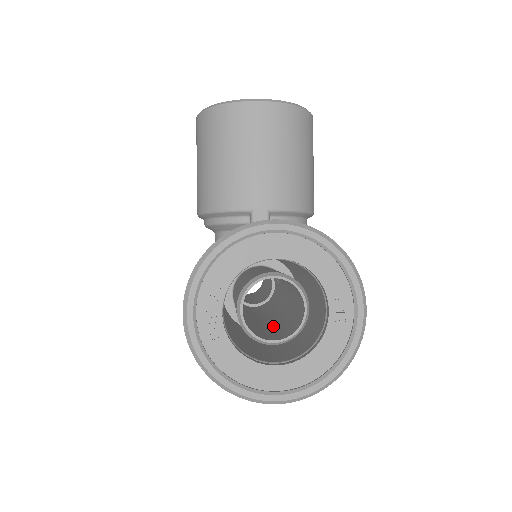
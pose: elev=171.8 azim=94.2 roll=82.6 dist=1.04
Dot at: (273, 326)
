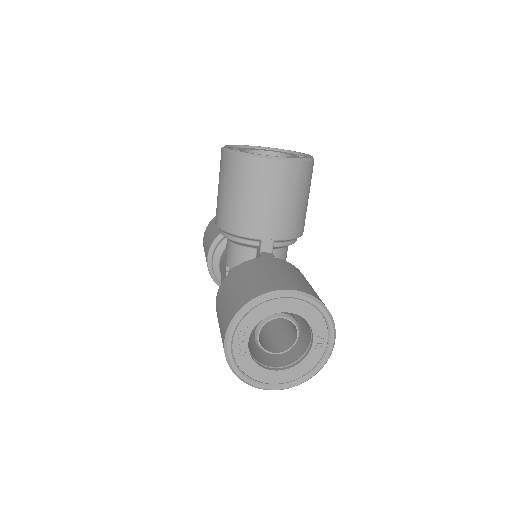
Dot at: (271, 330)
